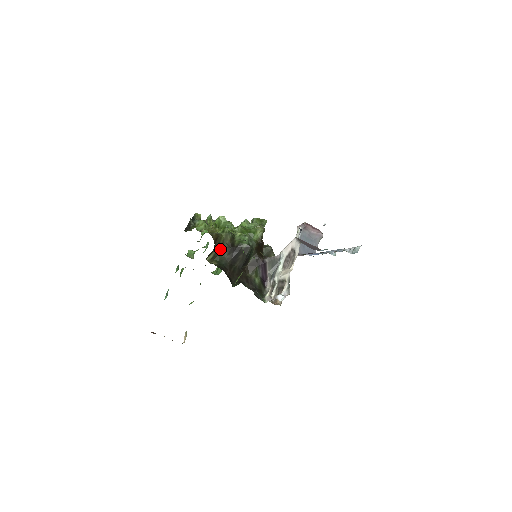
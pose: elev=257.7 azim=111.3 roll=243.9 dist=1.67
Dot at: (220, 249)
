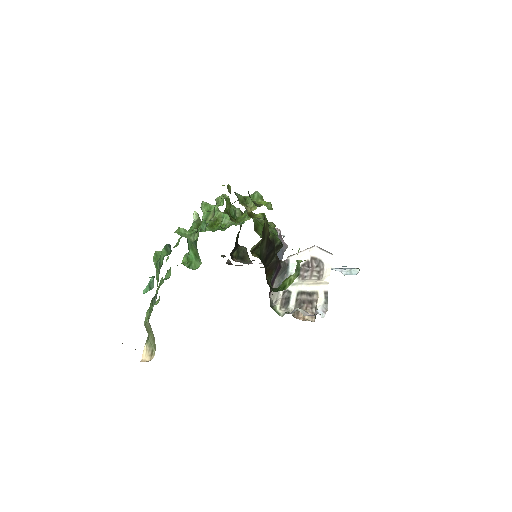
Dot at: (263, 240)
